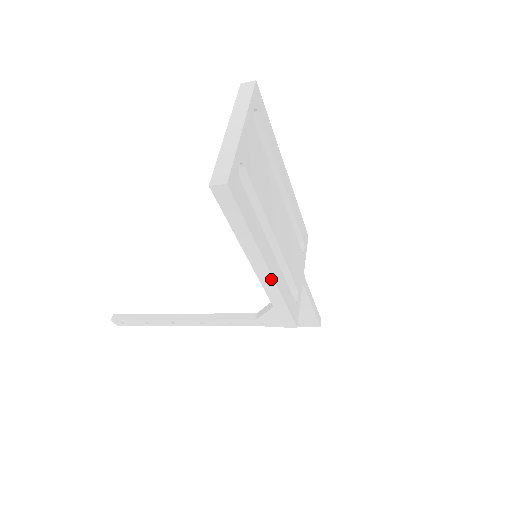
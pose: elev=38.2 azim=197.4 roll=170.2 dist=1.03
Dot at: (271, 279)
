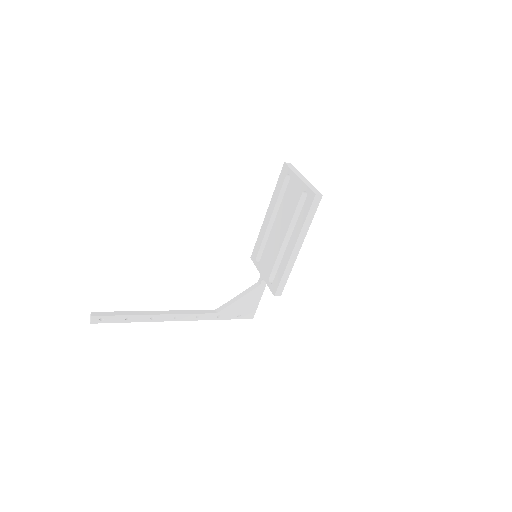
Dot at: (296, 255)
